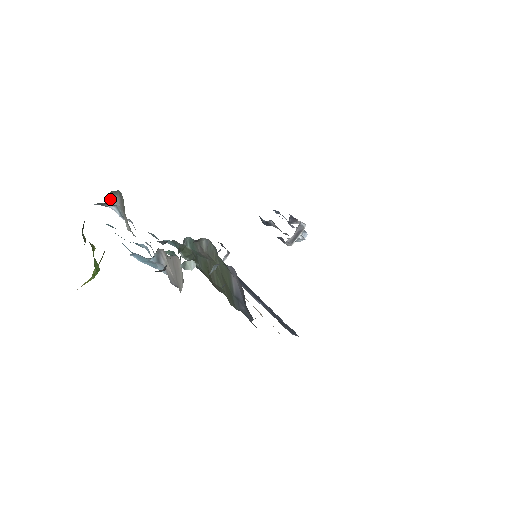
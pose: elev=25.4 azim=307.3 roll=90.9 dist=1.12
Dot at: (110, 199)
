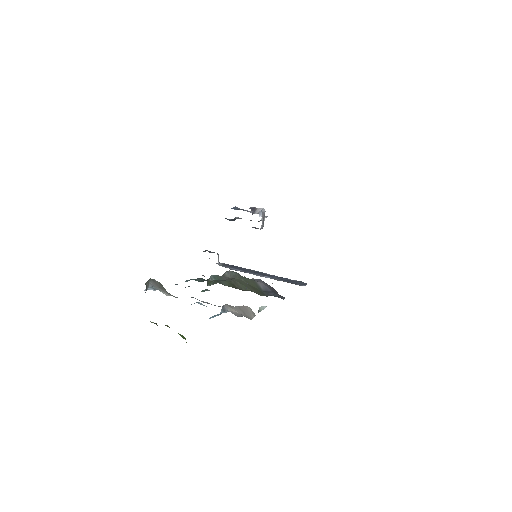
Dot at: (146, 287)
